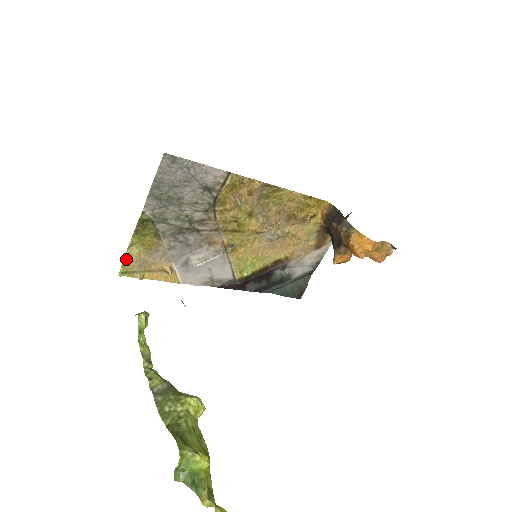
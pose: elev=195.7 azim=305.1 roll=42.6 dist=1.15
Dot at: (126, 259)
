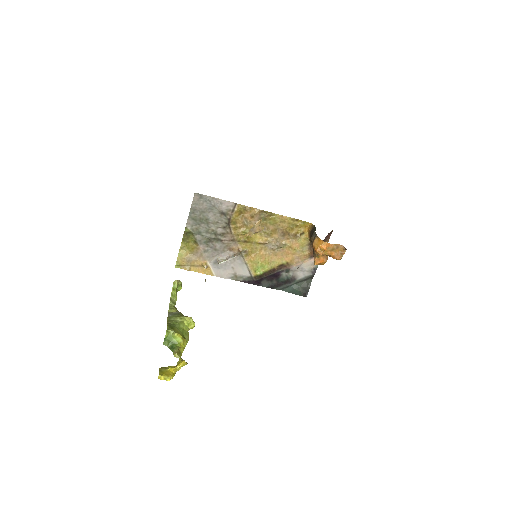
Dot at: (179, 257)
